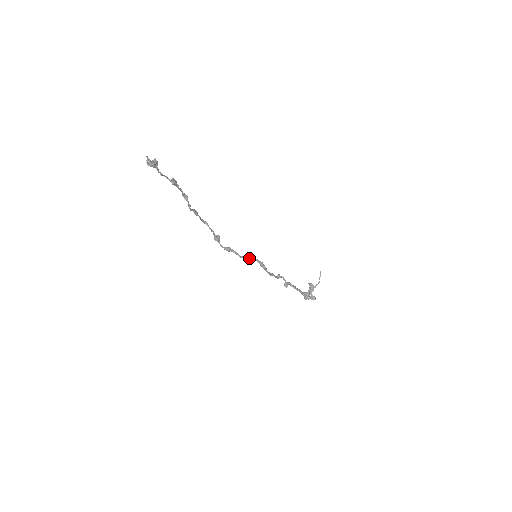
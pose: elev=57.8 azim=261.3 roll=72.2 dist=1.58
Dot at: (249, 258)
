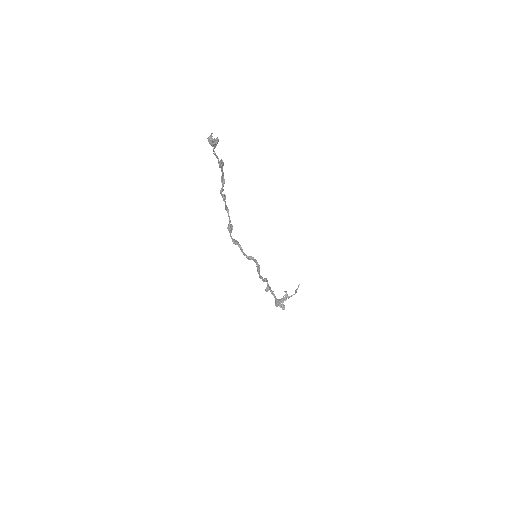
Dot at: (251, 258)
